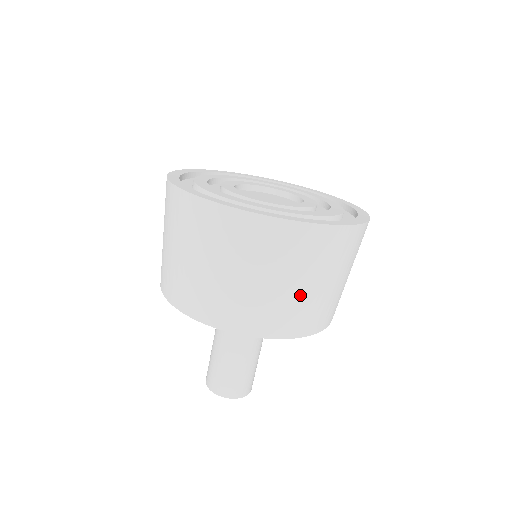
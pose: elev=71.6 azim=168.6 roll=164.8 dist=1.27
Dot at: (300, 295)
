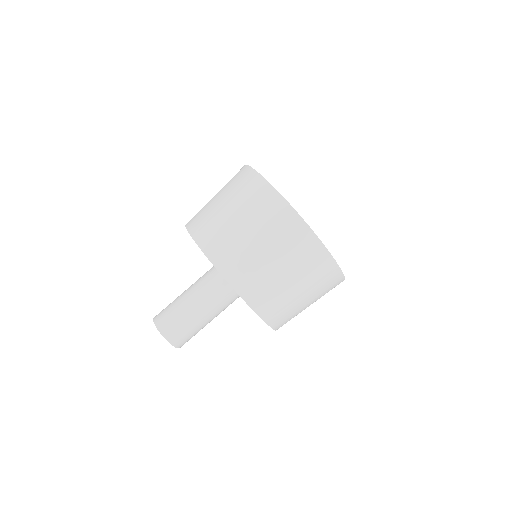
Dot at: (228, 222)
